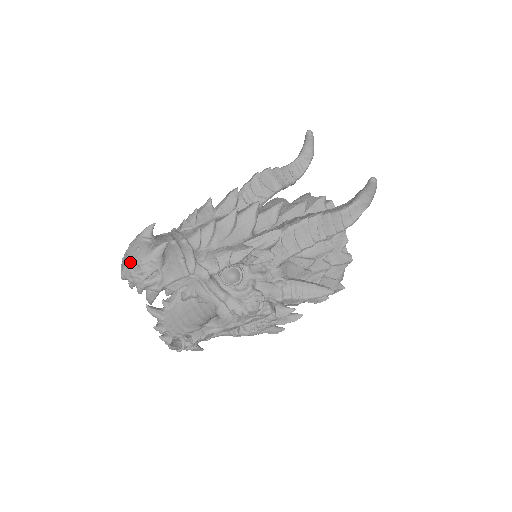
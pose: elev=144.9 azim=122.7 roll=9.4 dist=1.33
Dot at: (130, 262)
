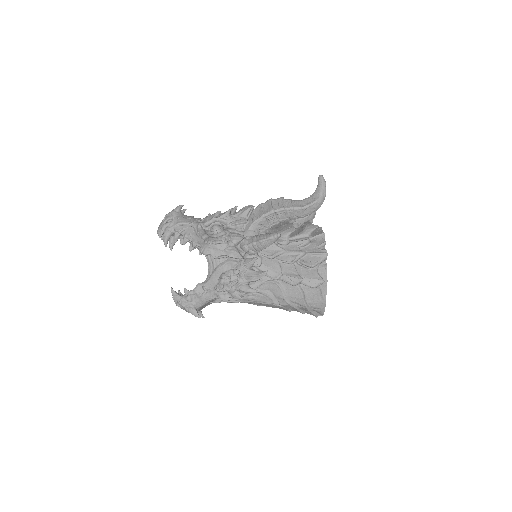
Dot at: occluded
